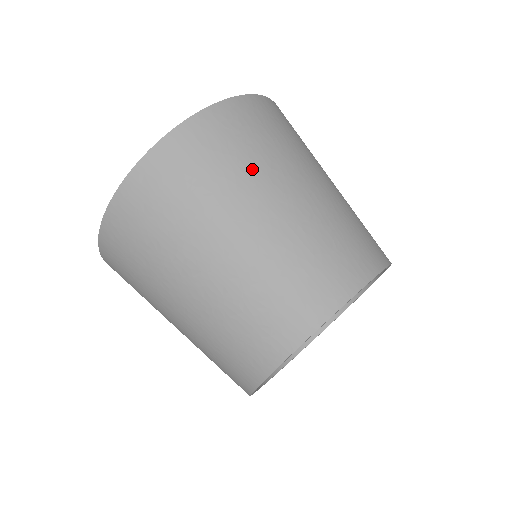
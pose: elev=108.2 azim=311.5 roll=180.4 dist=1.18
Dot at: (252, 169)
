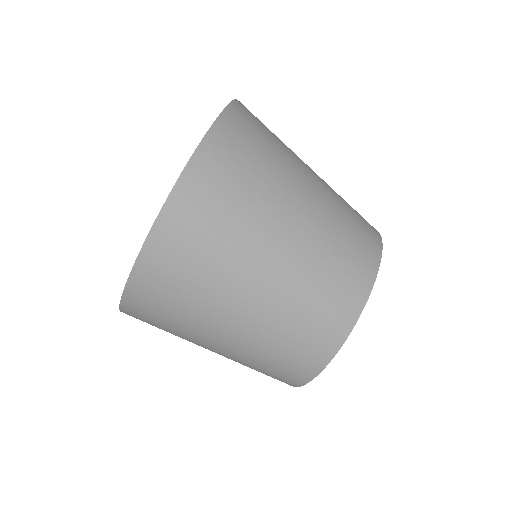
Dot at: (281, 155)
